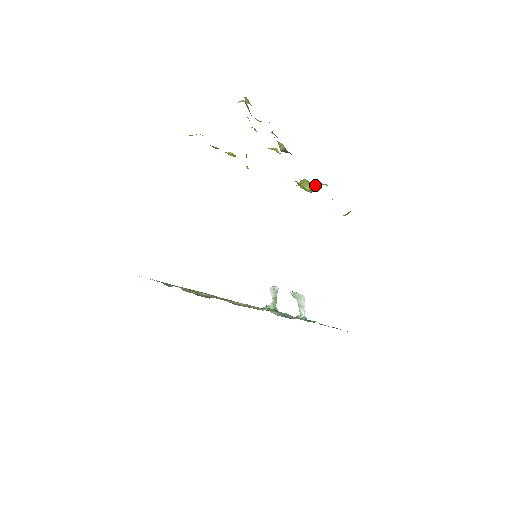
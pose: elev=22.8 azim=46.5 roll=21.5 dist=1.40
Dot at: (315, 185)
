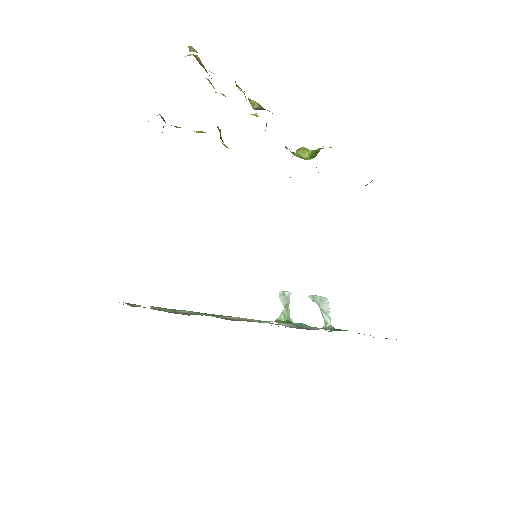
Dot at: (315, 151)
